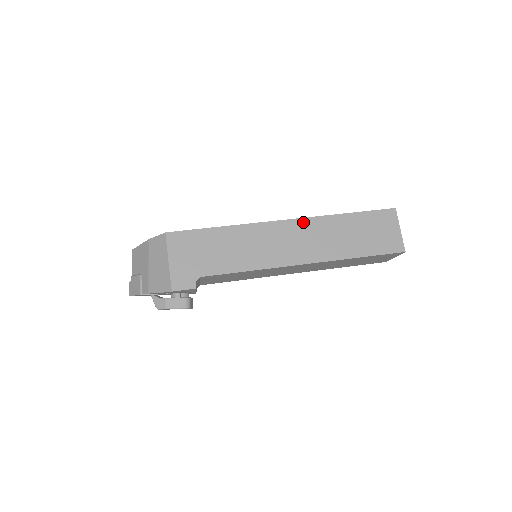
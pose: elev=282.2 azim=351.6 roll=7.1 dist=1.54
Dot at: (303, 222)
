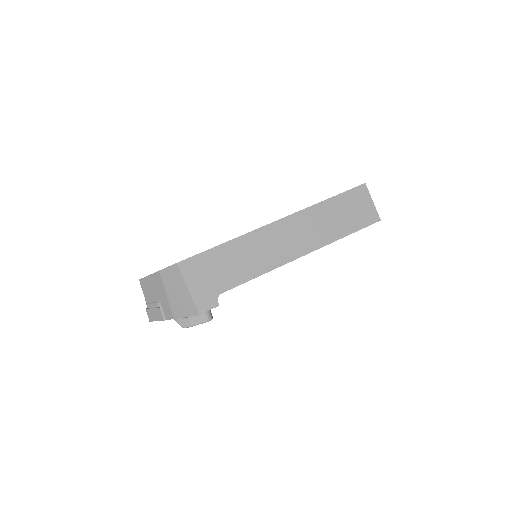
Dot at: (293, 218)
